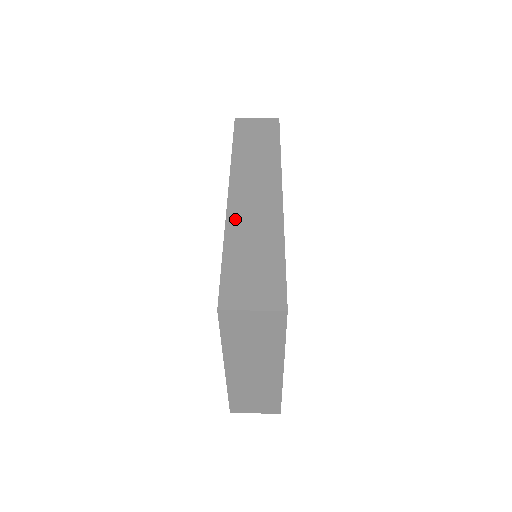
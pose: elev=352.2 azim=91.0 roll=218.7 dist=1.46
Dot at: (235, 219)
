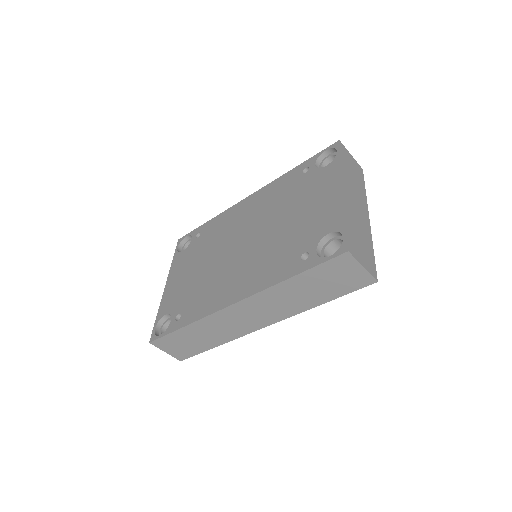
Dot at: occluded
